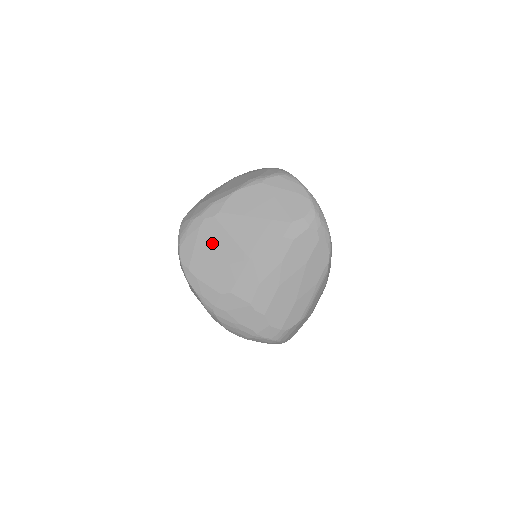
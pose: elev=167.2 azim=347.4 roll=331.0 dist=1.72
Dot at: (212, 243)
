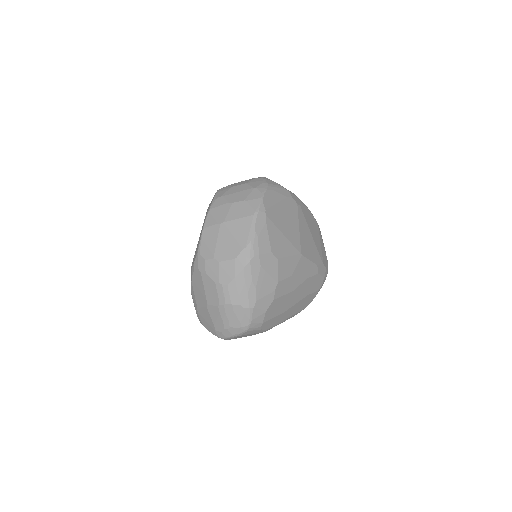
Dot at: (288, 216)
